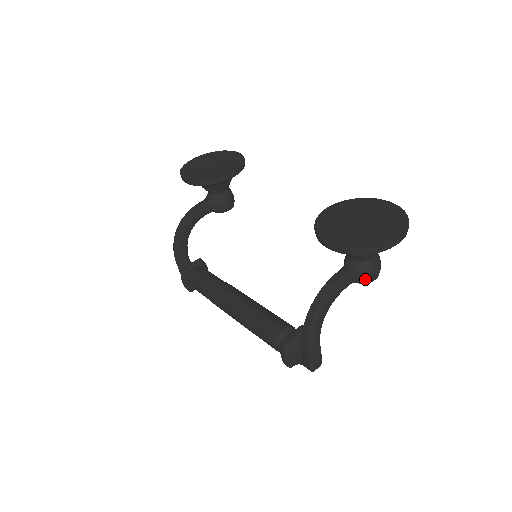
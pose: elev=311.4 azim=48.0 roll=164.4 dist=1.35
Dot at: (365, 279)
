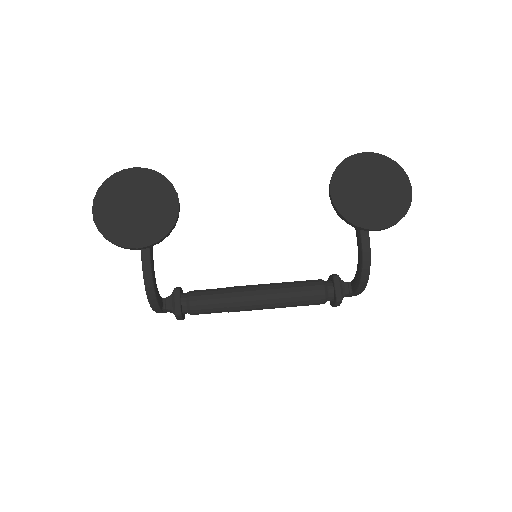
Dot at: occluded
